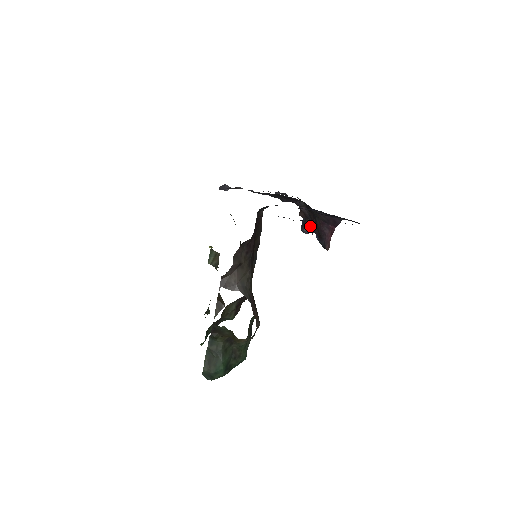
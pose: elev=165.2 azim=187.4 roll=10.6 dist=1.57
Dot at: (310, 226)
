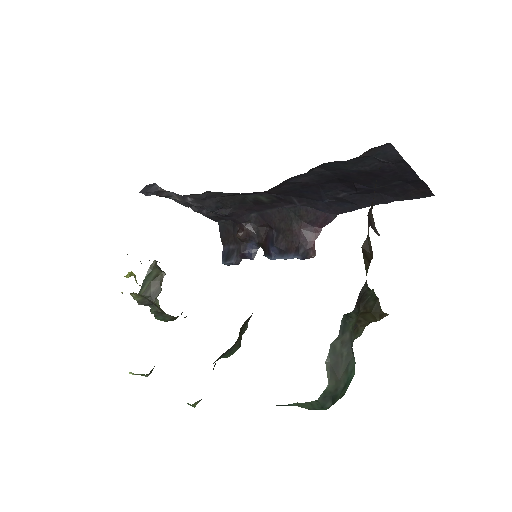
Dot at: (249, 250)
